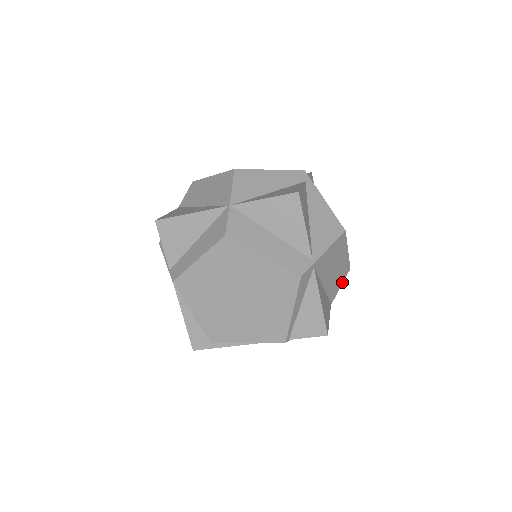
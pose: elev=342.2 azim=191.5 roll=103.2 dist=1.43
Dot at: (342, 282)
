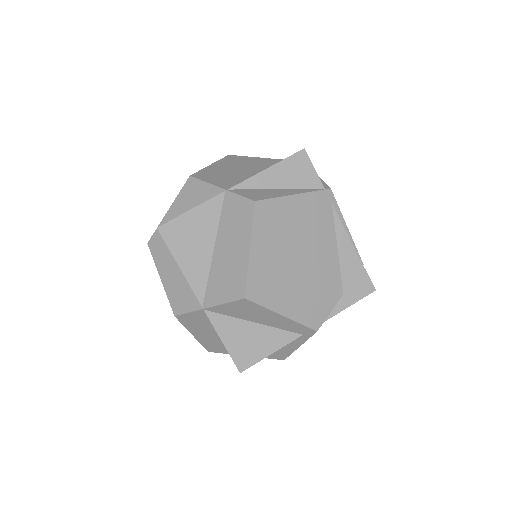
Dot at: occluded
